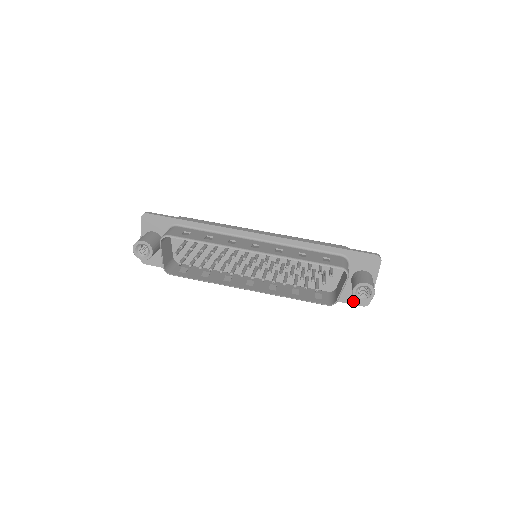
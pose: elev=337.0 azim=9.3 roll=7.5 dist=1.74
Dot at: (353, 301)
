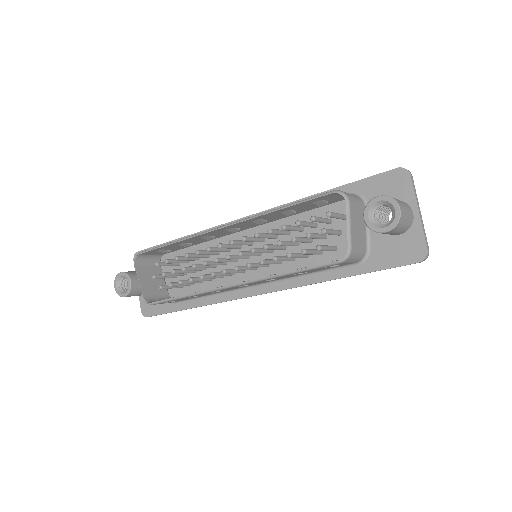
Dot at: (399, 260)
